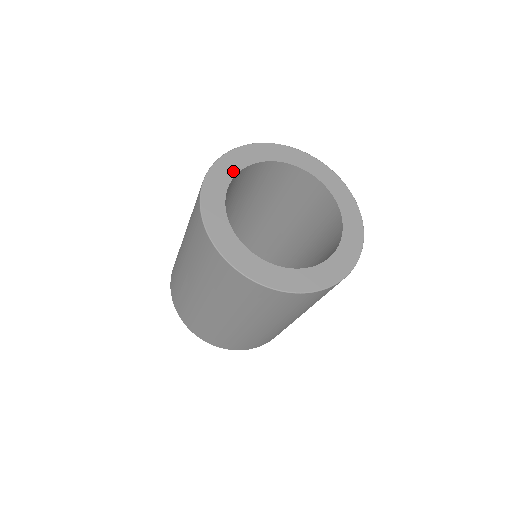
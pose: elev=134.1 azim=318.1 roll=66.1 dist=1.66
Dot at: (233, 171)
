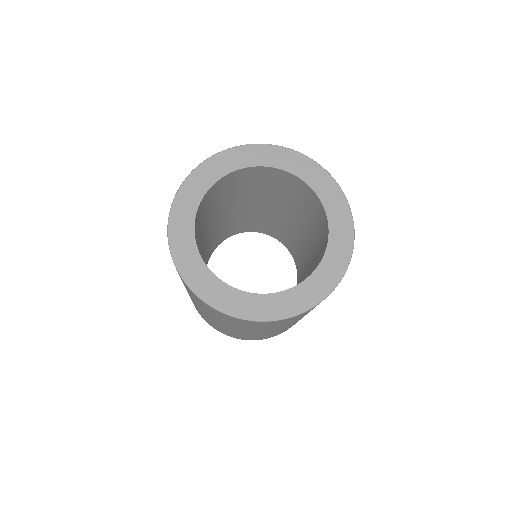
Dot at: (221, 173)
